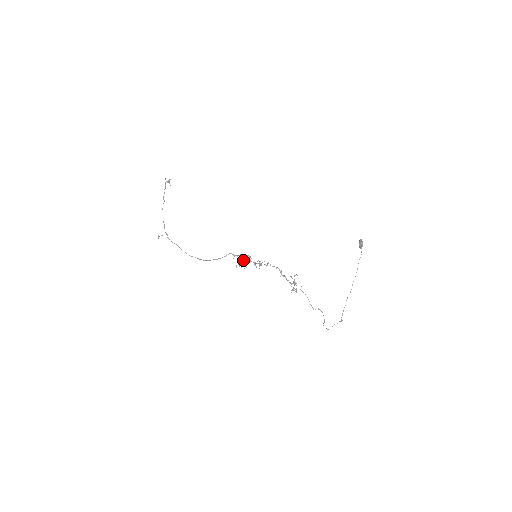
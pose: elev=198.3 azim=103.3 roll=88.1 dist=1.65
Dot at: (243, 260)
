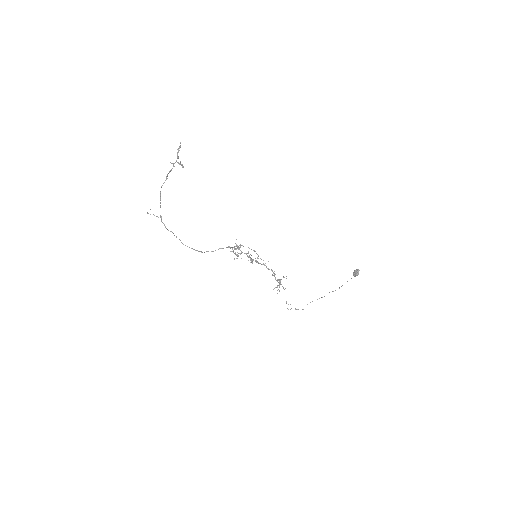
Dot at: occluded
